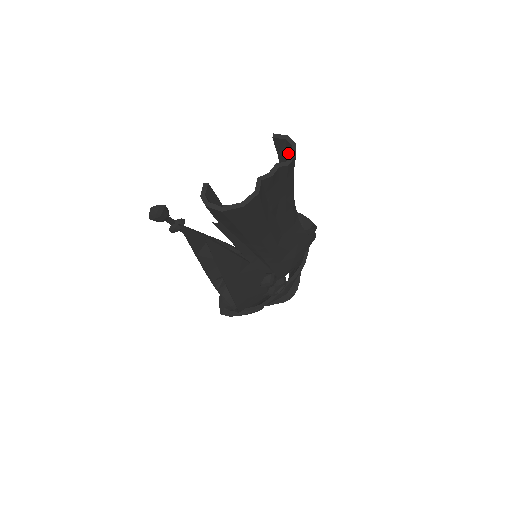
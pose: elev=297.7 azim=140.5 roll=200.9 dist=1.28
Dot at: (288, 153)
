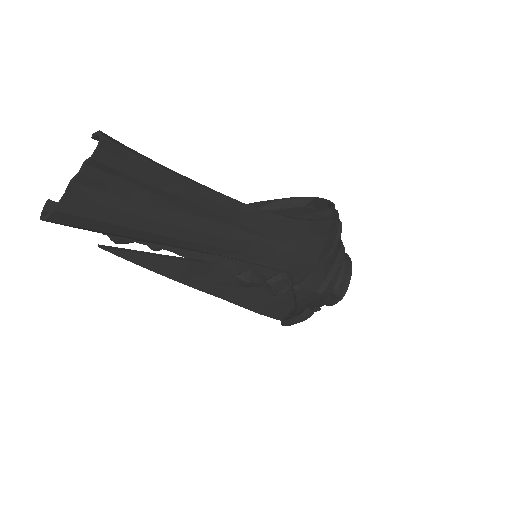
Dot at: (115, 146)
